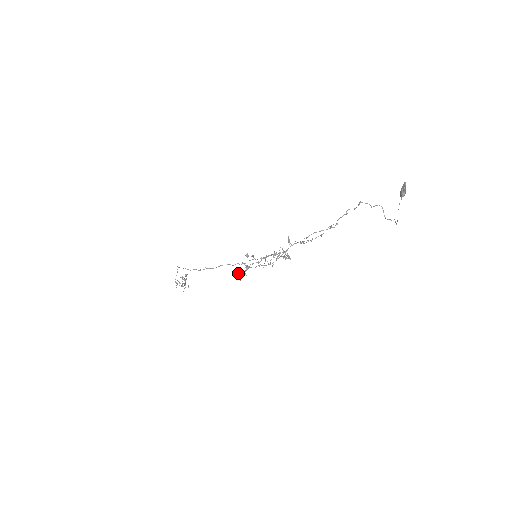
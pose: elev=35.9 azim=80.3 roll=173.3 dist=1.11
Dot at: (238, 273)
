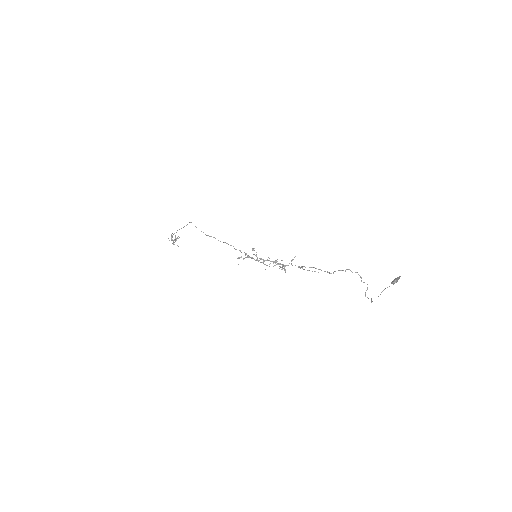
Dot at: occluded
